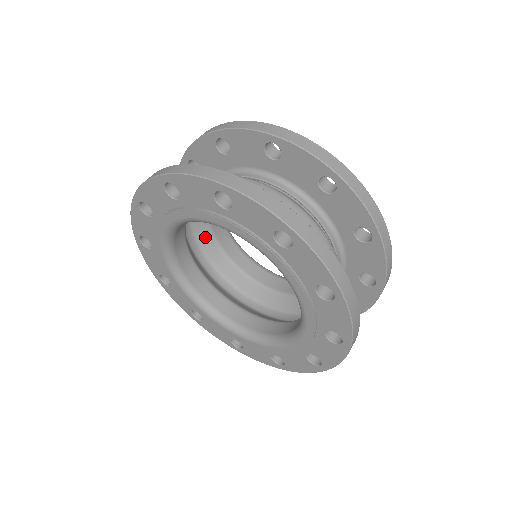
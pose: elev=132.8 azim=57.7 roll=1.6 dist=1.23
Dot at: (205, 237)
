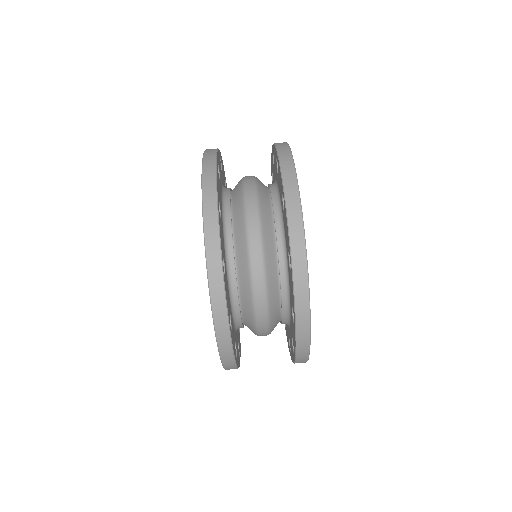
Dot at: occluded
